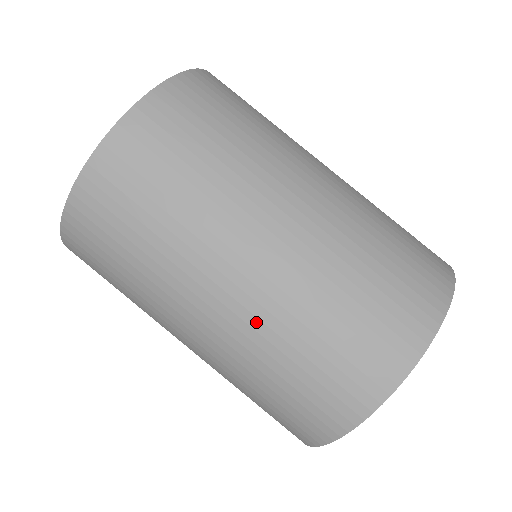
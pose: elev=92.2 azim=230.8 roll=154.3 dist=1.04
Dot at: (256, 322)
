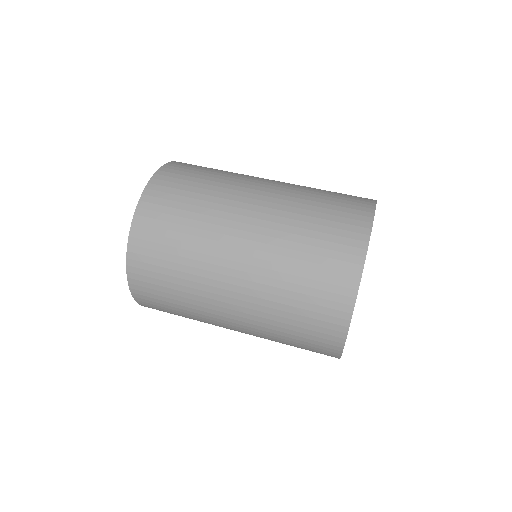
Dot at: (289, 190)
